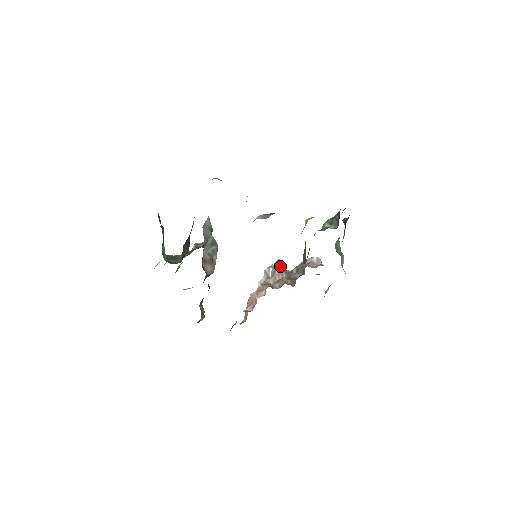
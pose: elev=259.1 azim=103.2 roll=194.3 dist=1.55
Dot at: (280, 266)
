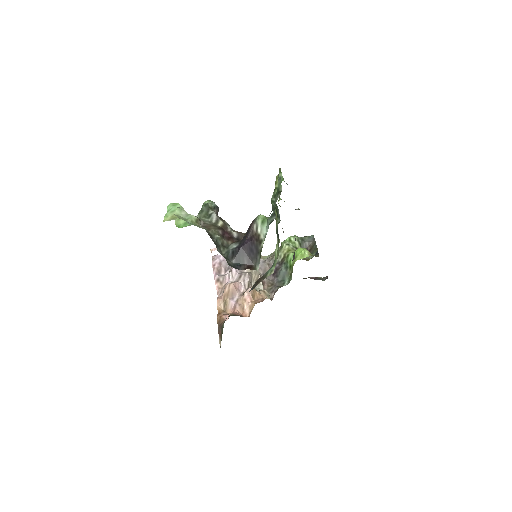
Dot at: occluded
